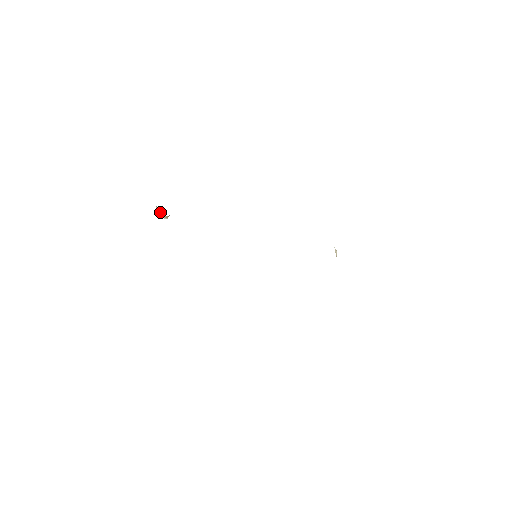
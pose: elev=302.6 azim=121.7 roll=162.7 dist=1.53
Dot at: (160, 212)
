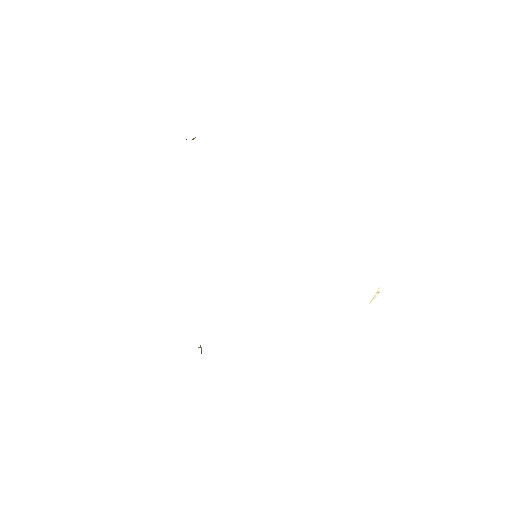
Dot at: occluded
